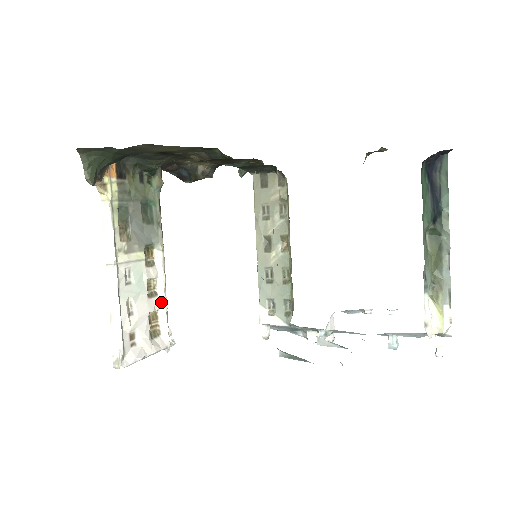
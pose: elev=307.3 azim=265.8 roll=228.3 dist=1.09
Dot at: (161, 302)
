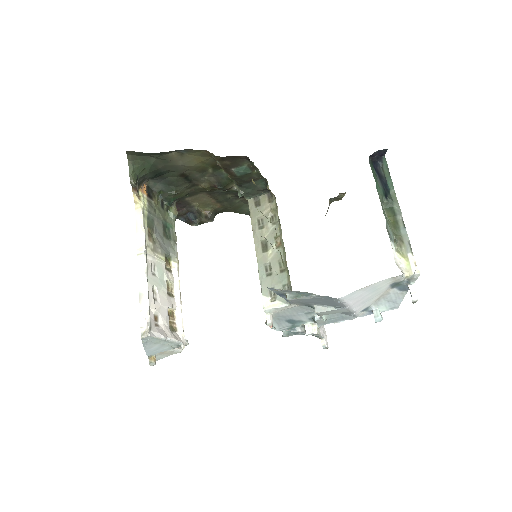
Dot at: (177, 303)
